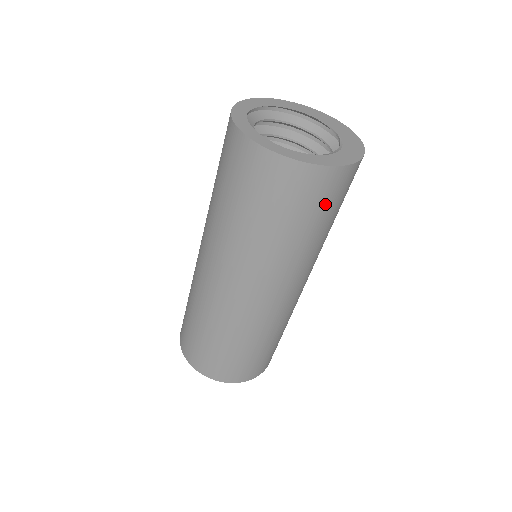
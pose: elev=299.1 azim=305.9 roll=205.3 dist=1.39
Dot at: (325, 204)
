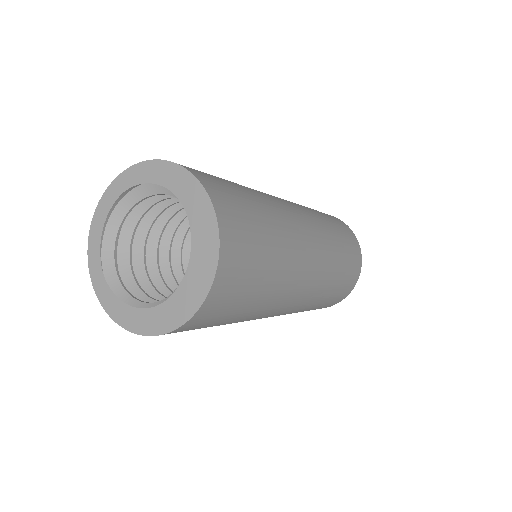
Dot at: occluded
